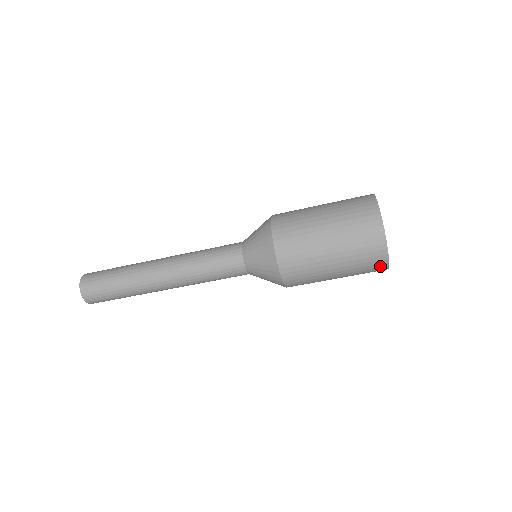
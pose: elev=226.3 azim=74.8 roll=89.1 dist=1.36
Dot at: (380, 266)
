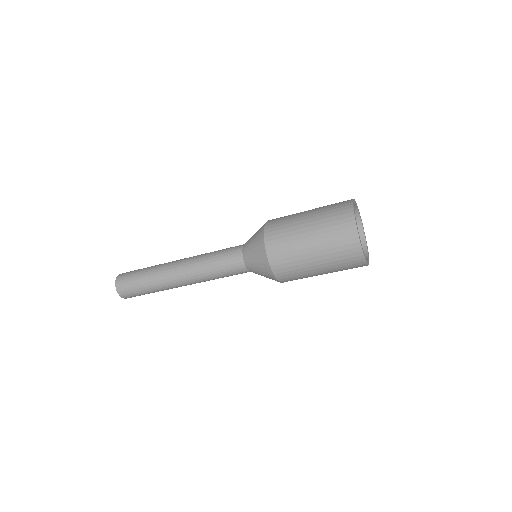
Dot at: (358, 262)
